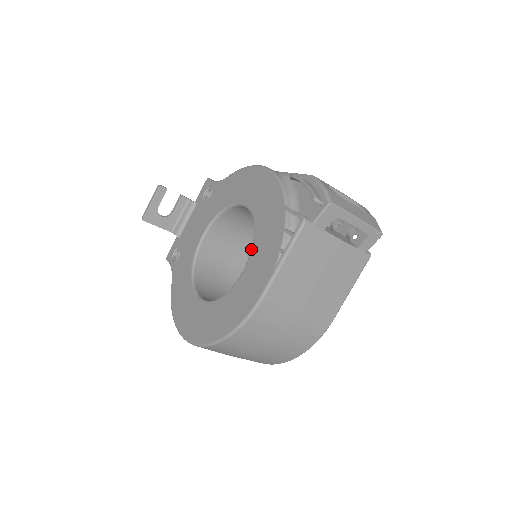
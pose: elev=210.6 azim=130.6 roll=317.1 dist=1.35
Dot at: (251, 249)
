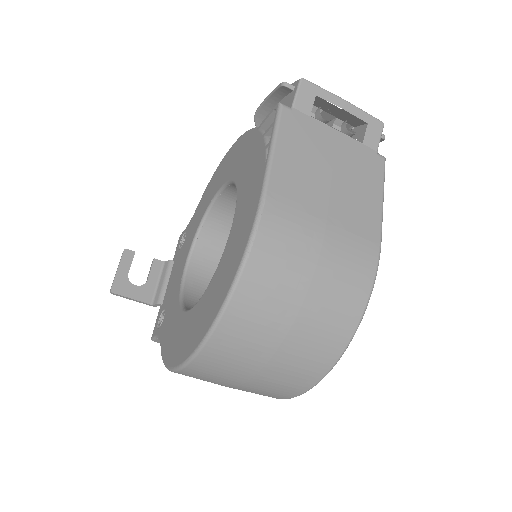
Dot at: occluded
